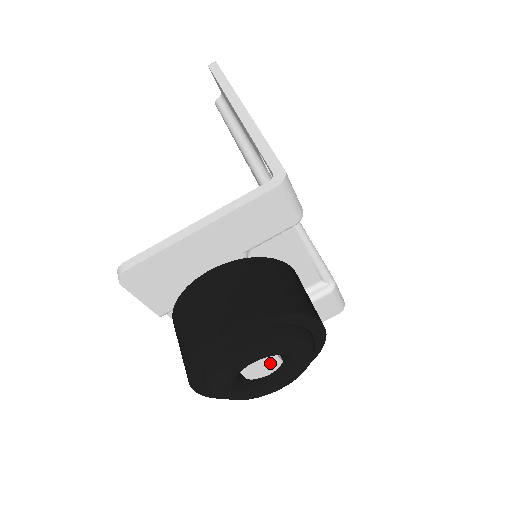
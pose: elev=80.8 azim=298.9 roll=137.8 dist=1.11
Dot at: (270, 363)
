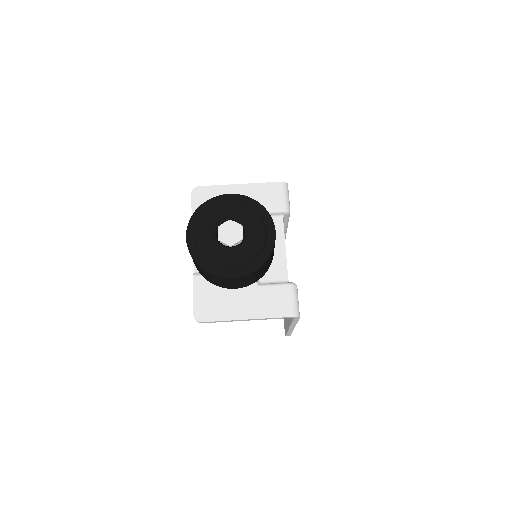
Dot at: (236, 232)
